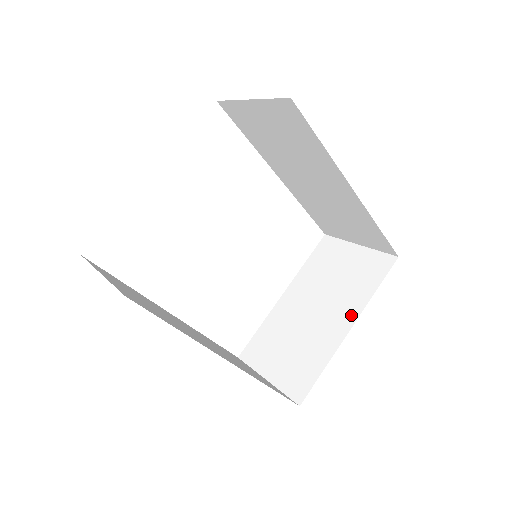
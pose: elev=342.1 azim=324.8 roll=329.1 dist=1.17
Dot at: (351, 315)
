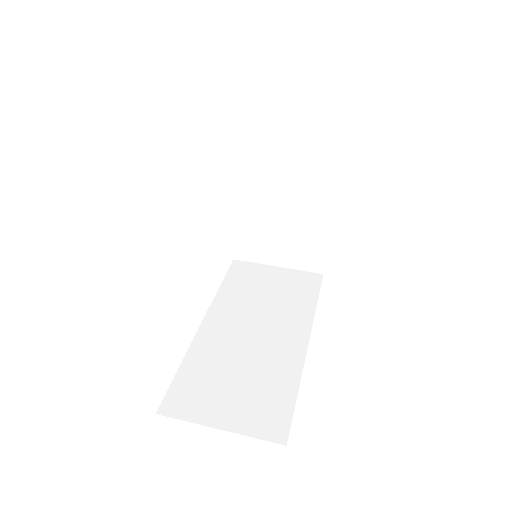
Dot at: (325, 193)
